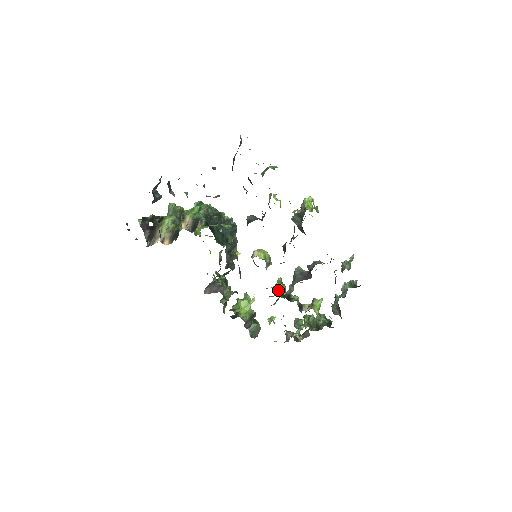
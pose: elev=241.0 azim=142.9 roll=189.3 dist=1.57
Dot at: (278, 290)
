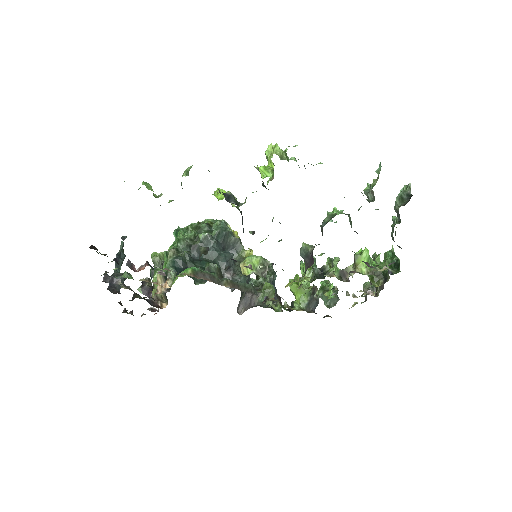
Dot at: (300, 280)
